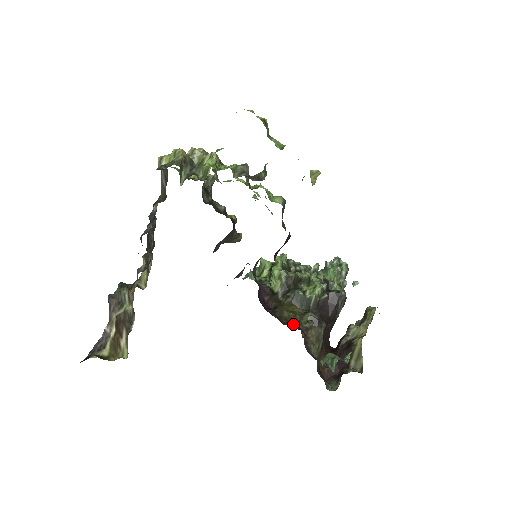
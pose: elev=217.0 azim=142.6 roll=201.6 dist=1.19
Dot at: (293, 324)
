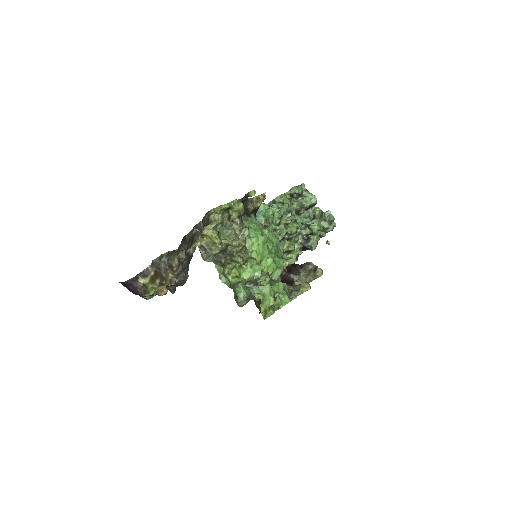
Dot at: occluded
